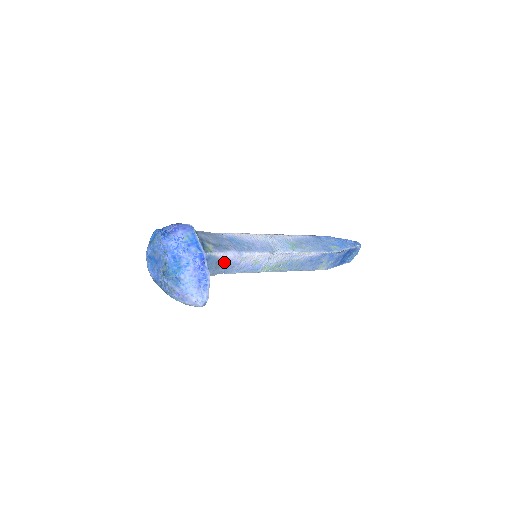
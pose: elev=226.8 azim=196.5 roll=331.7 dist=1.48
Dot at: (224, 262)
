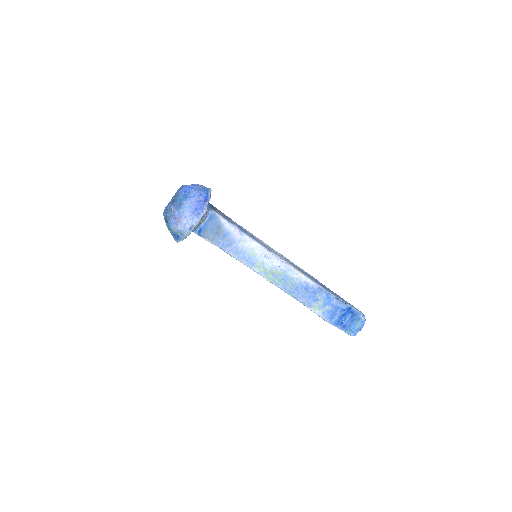
Dot at: (225, 232)
